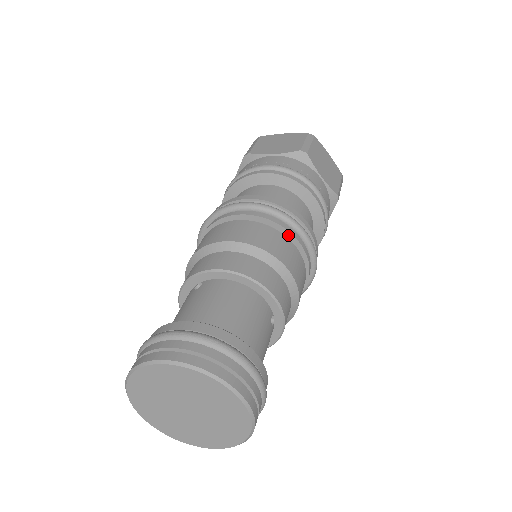
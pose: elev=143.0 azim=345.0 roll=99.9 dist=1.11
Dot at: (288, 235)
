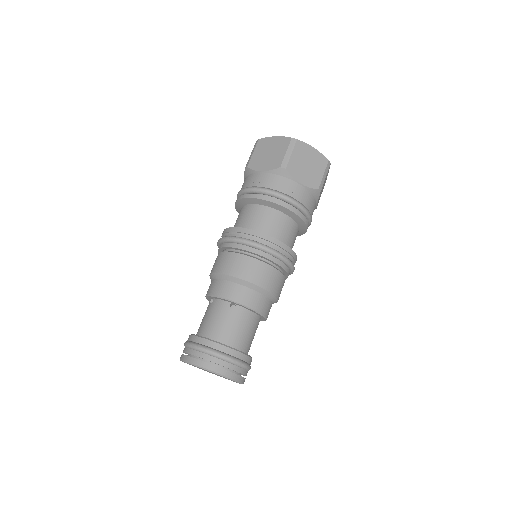
Dot at: (286, 274)
